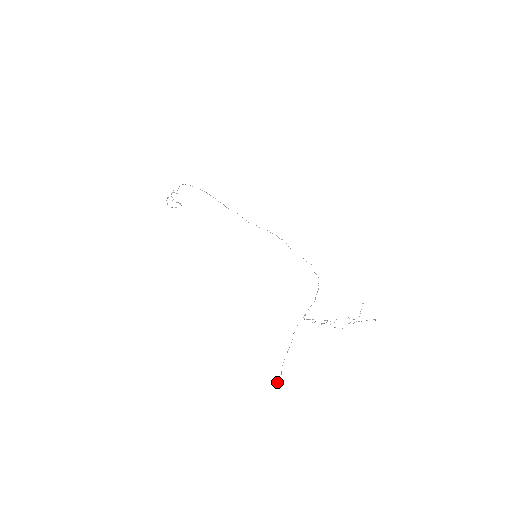
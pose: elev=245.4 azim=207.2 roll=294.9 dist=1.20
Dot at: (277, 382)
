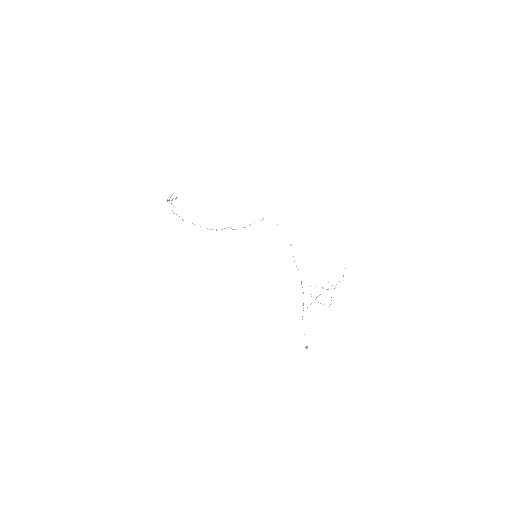
Dot at: occluded
